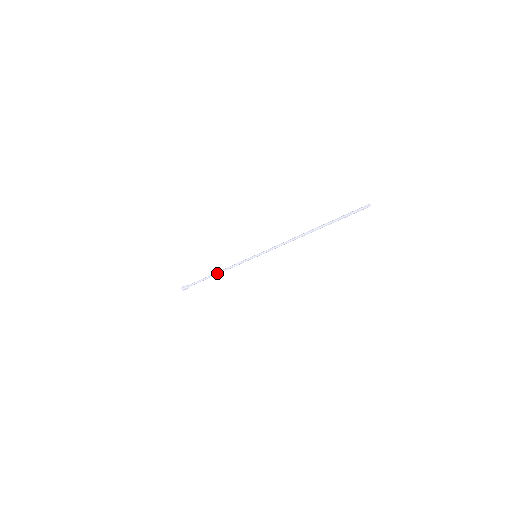
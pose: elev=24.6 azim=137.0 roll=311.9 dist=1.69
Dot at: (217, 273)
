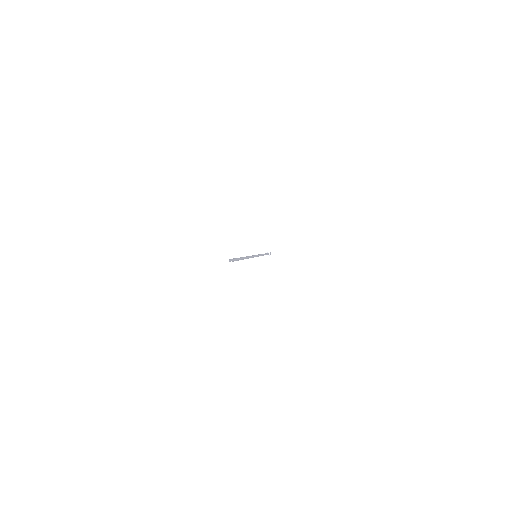
Dot at: occluded
